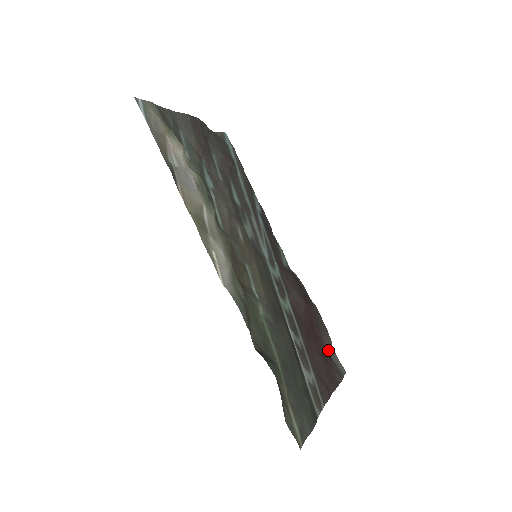
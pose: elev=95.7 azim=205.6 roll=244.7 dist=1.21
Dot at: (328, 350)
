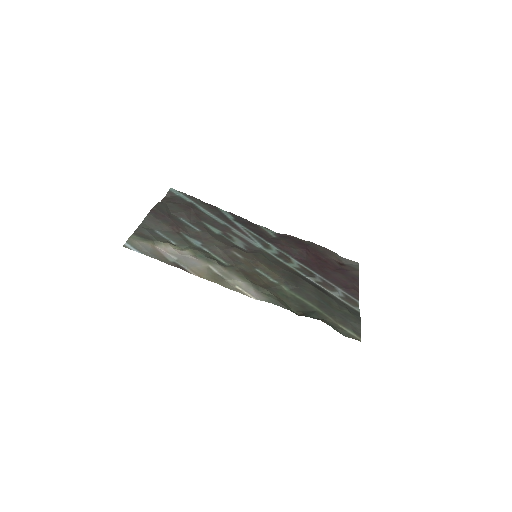
Dot at: (338, 261)
